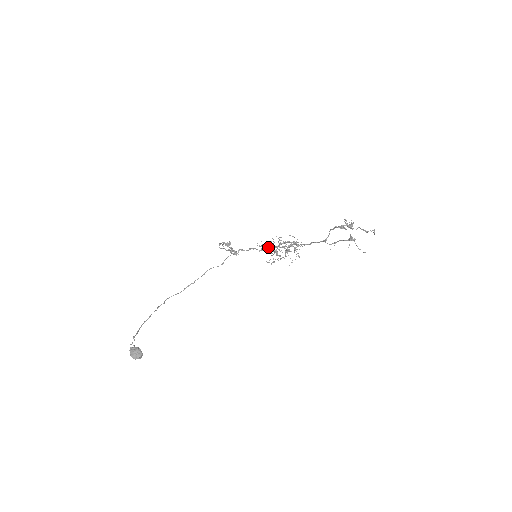
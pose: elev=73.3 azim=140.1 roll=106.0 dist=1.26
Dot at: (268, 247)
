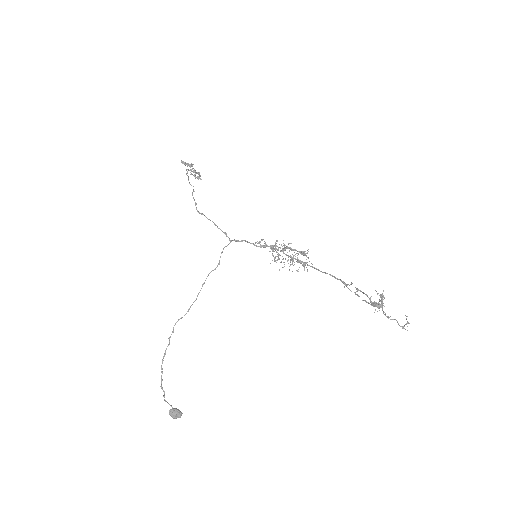
Dot at: (269, 246)
